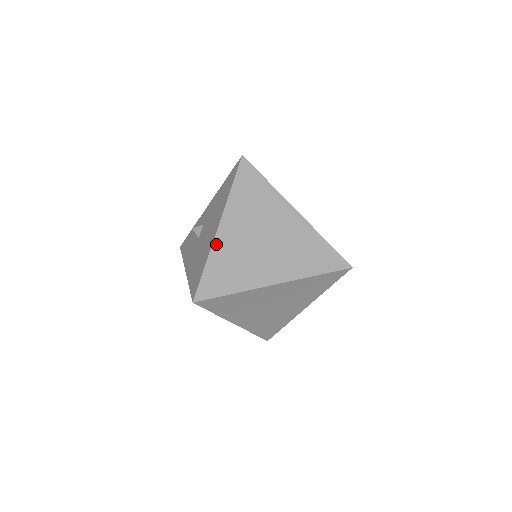
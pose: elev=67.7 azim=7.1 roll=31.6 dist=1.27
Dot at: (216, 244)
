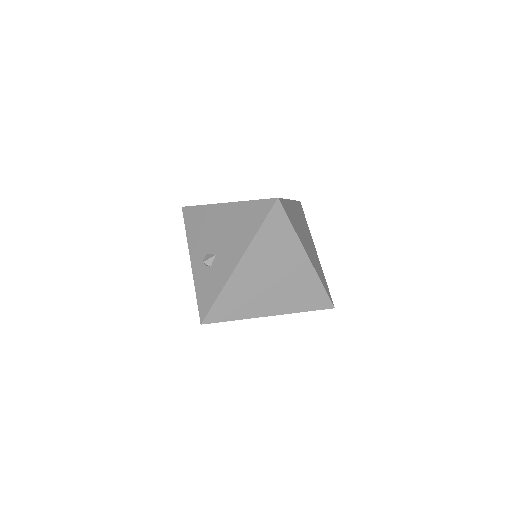
Dot at: (239, 202)
